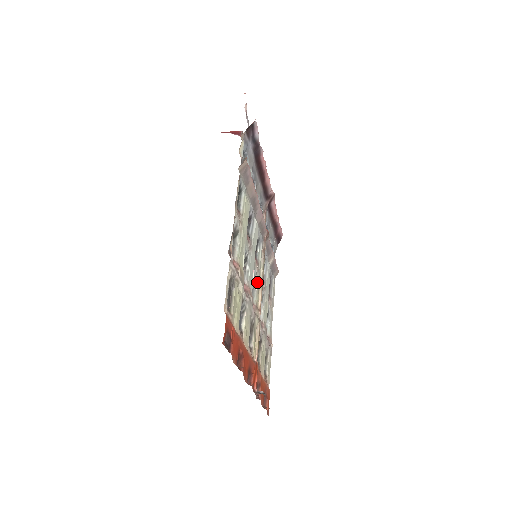
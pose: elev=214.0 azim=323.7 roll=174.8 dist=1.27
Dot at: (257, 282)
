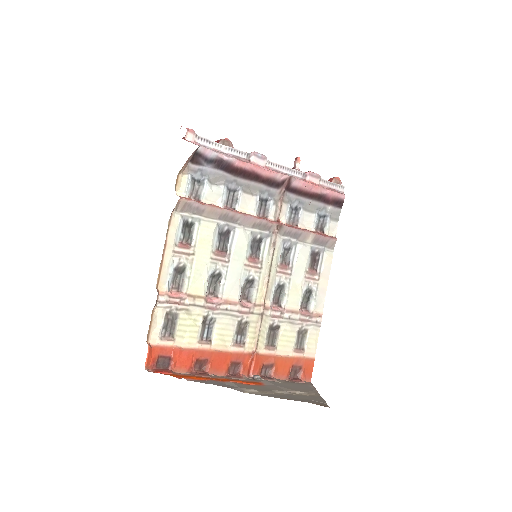
Dot at: (258, 280)
